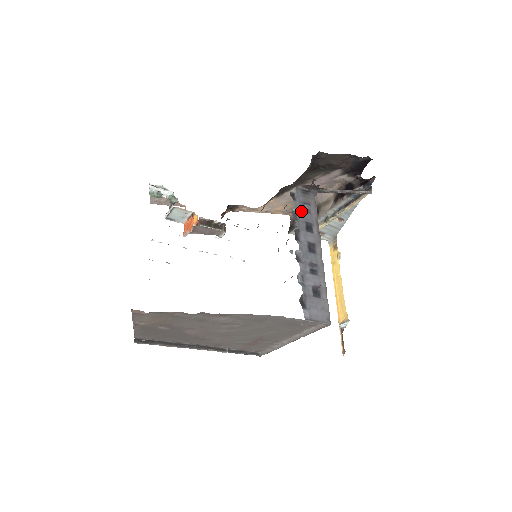
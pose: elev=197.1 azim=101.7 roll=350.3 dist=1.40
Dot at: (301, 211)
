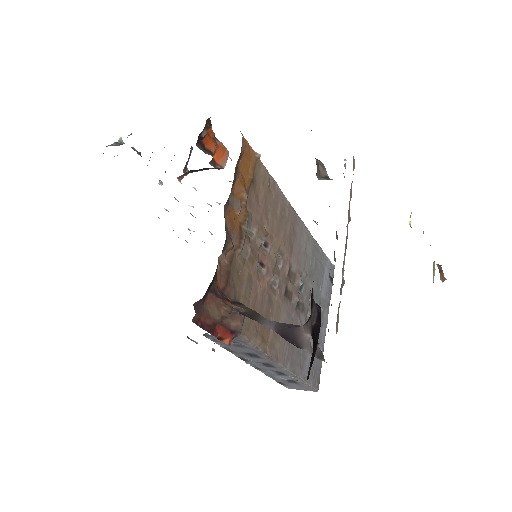
Dot at: (231, 347)
